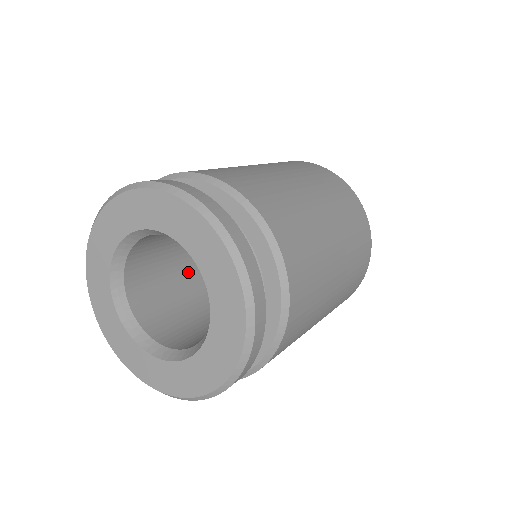
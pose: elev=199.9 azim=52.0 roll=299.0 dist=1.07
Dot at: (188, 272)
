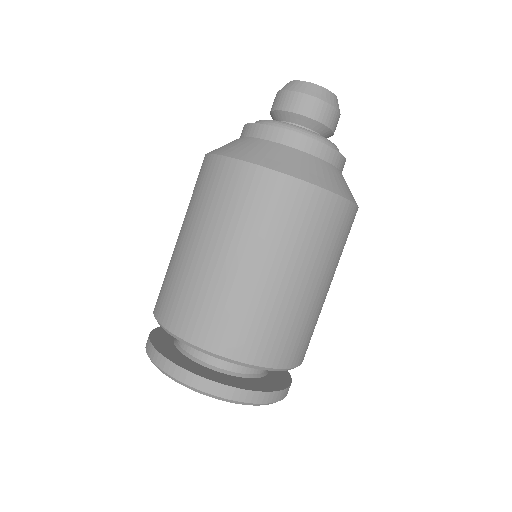
Dot at: occluded
